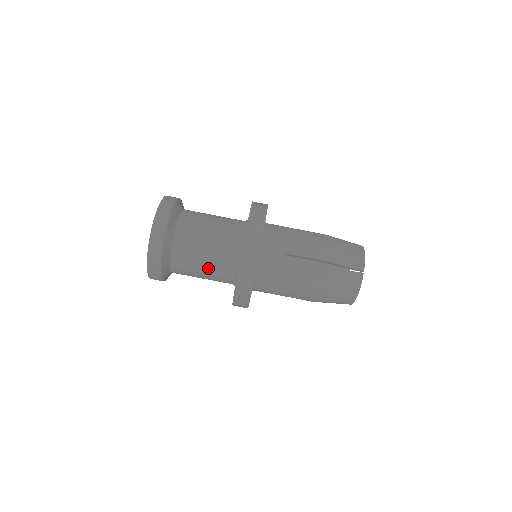
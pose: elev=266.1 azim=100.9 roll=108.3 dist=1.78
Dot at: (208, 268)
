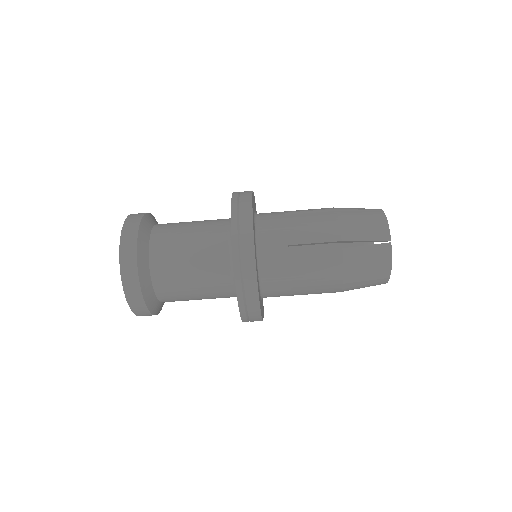
Dot at: occluded
